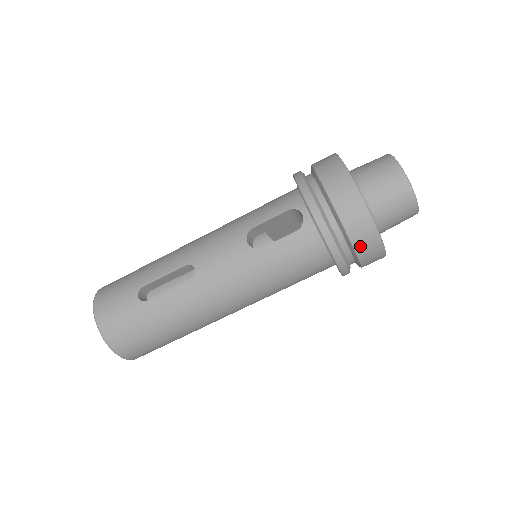
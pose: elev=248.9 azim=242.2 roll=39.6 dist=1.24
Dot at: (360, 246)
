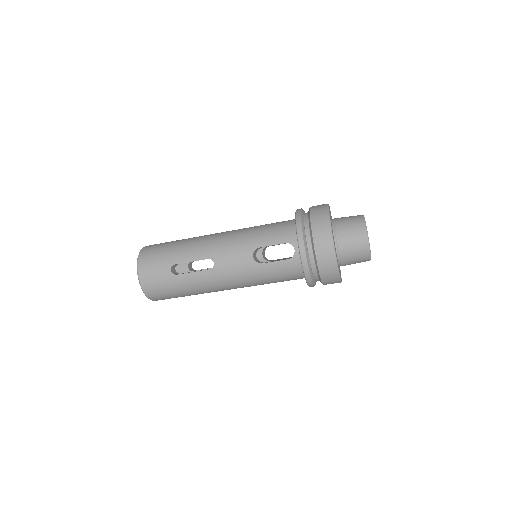
Dot at: (326, 280)
